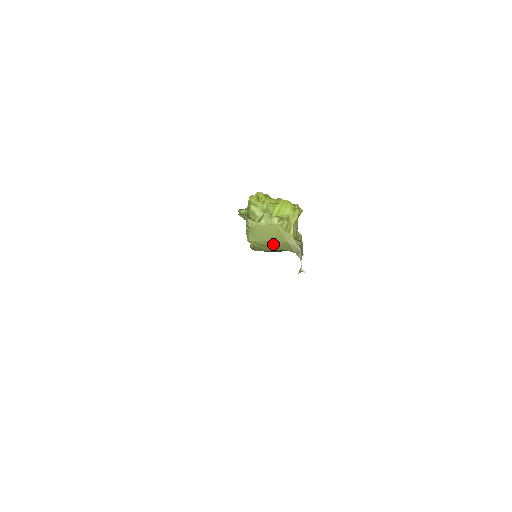
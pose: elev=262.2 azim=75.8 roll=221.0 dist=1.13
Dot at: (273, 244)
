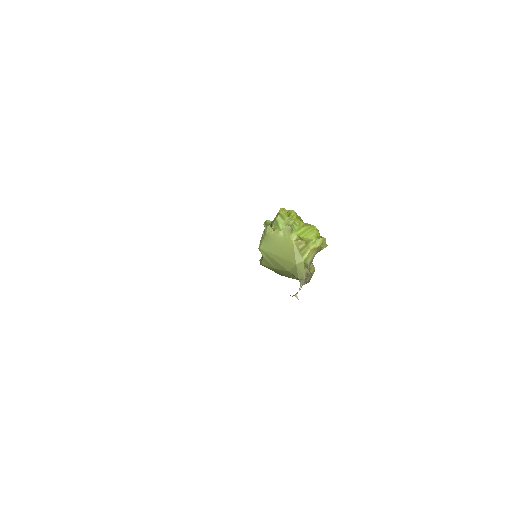
Dot at: (281, 261)
